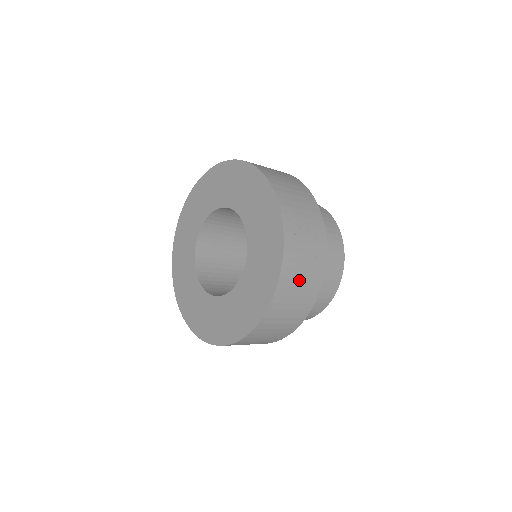
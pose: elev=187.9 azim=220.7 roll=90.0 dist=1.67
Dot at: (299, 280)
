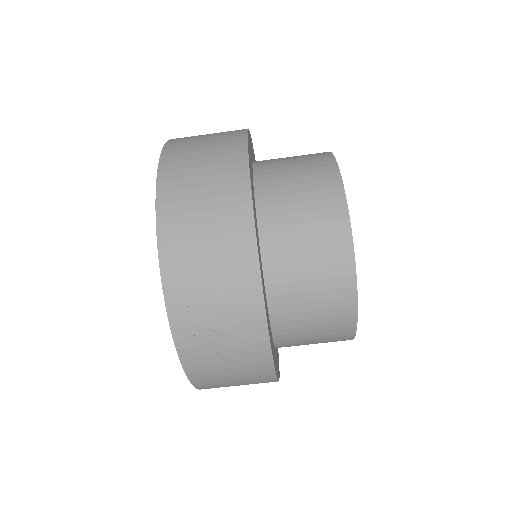
Dot at: (225, 370)
